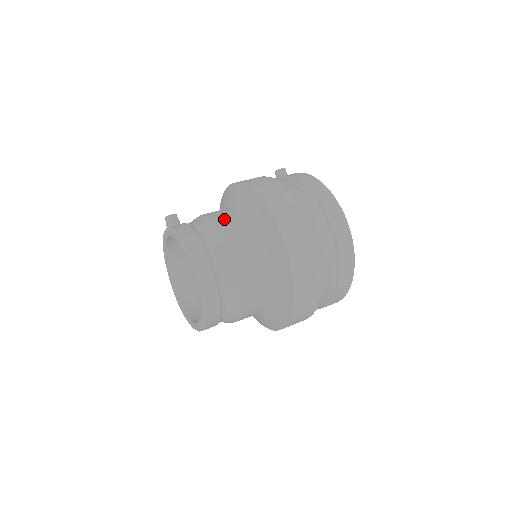
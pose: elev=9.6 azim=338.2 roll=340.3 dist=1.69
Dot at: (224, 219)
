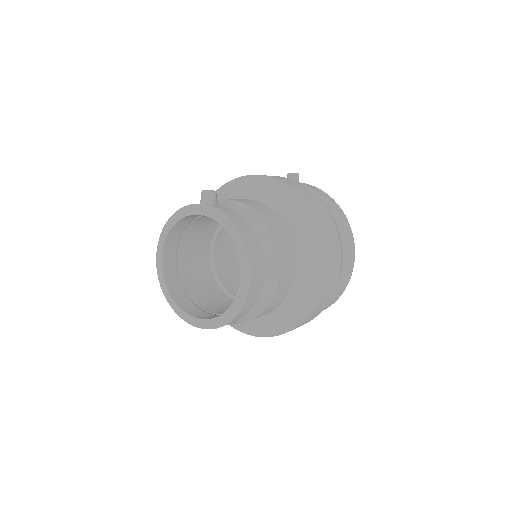
Dot at: (271, 220)
